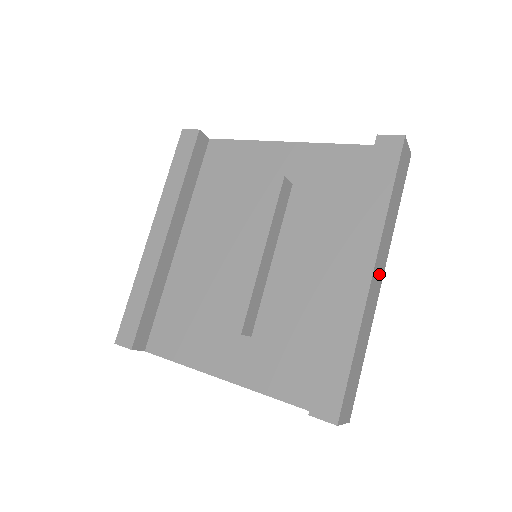
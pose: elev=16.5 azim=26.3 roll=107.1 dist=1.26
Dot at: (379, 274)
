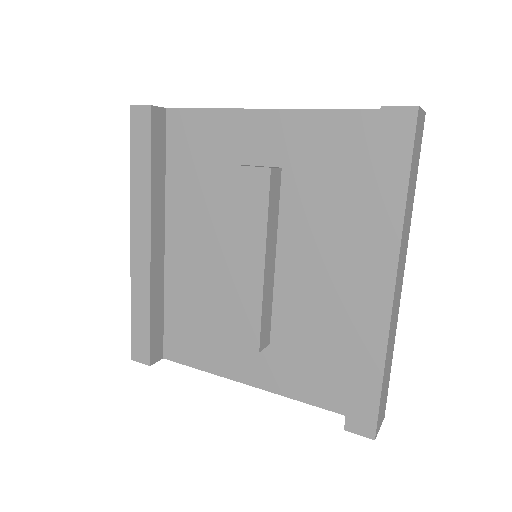
Dot at: (400, 276)
